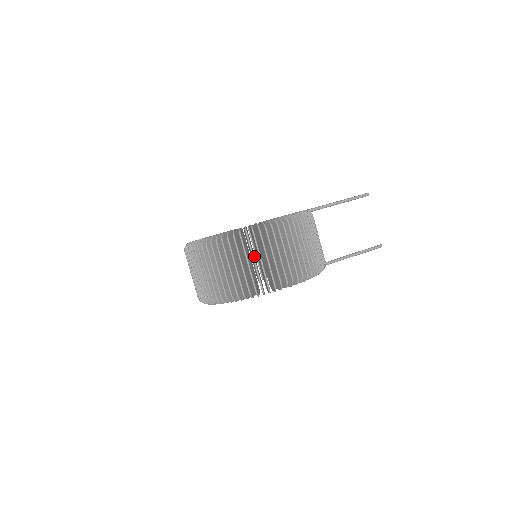
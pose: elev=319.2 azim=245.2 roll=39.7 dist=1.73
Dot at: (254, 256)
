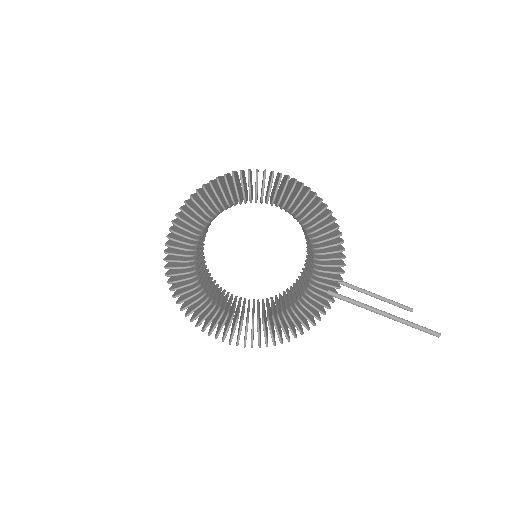
Dot at: occluded
